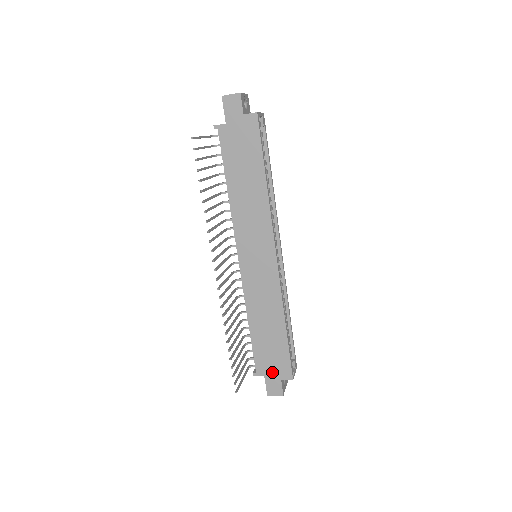
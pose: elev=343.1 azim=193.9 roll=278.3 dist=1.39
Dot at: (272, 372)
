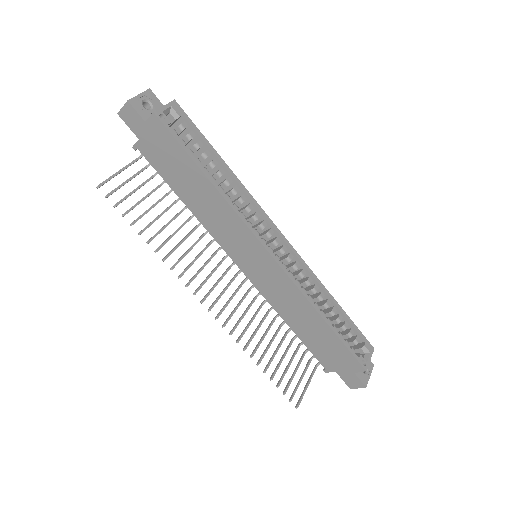
Dot at: (340, 367)
